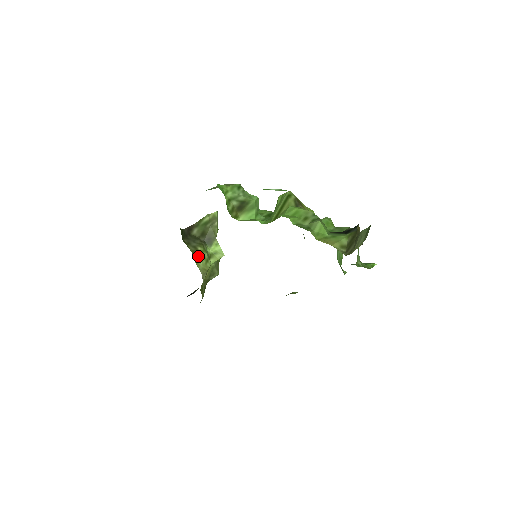
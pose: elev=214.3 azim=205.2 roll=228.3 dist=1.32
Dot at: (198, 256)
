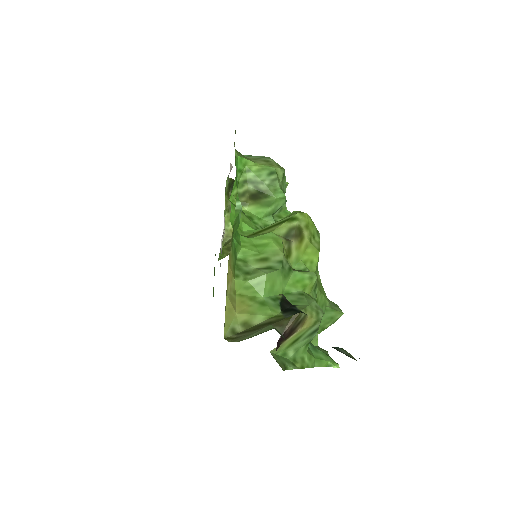
Dot at: occluded
